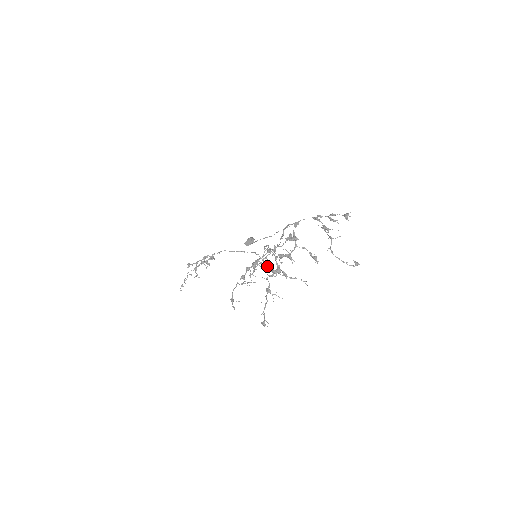
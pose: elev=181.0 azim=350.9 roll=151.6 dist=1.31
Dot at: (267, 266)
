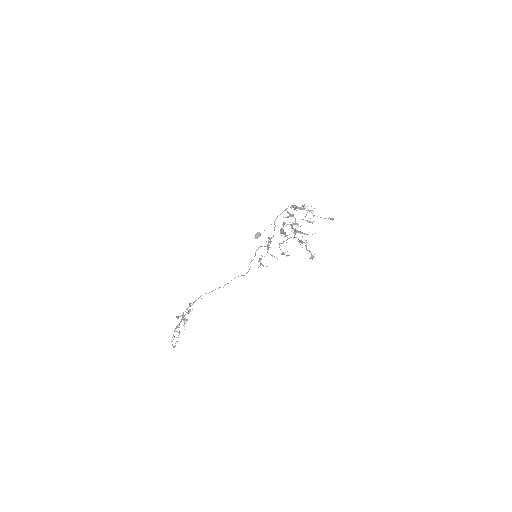
Dot at: occluded
